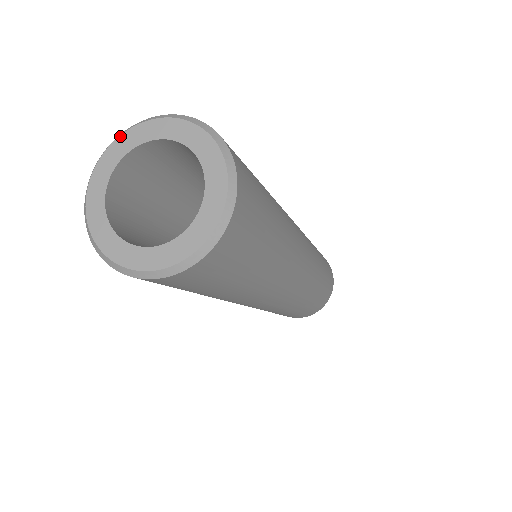
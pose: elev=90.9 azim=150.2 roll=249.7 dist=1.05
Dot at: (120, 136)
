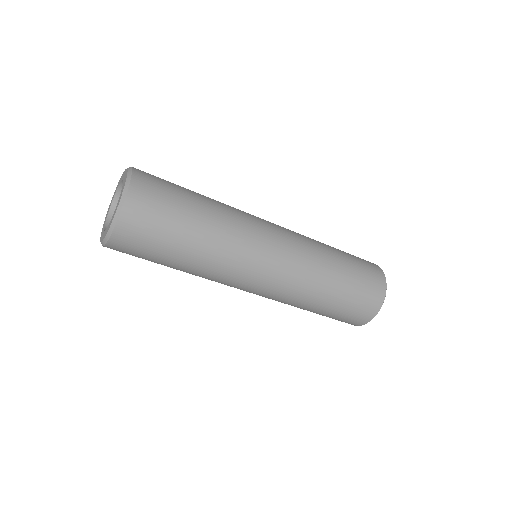
Dot at: (118, 183)
